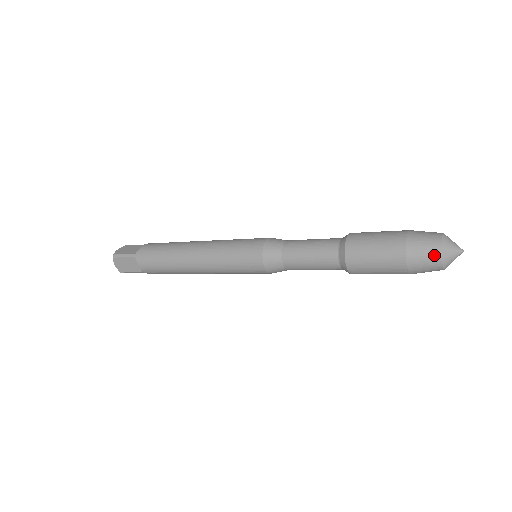
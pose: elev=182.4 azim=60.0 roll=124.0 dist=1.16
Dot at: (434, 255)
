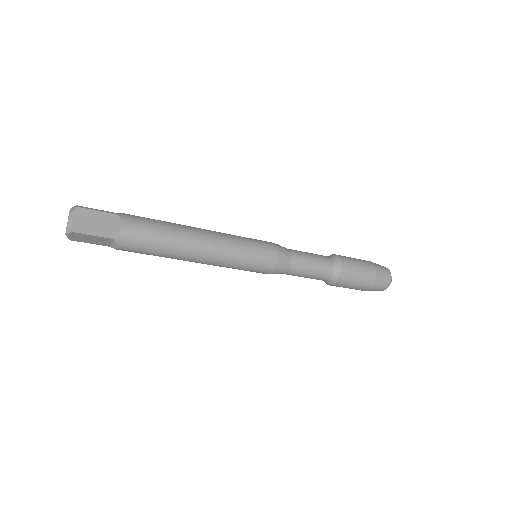
Dot at: (384, 289)
